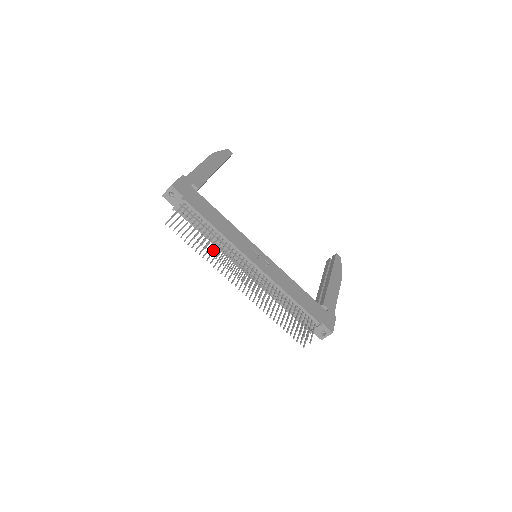
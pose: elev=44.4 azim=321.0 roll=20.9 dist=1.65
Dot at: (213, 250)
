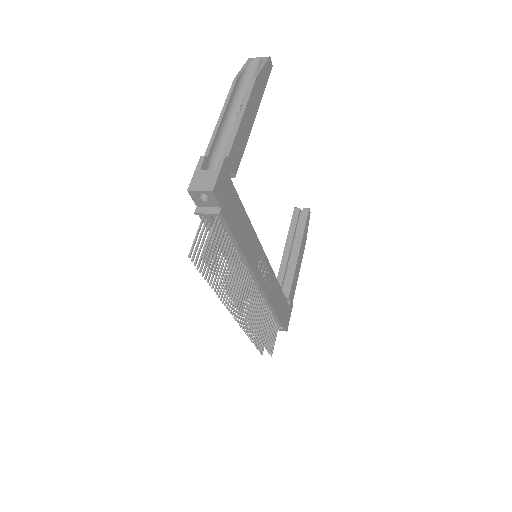
Dot at: occluded
